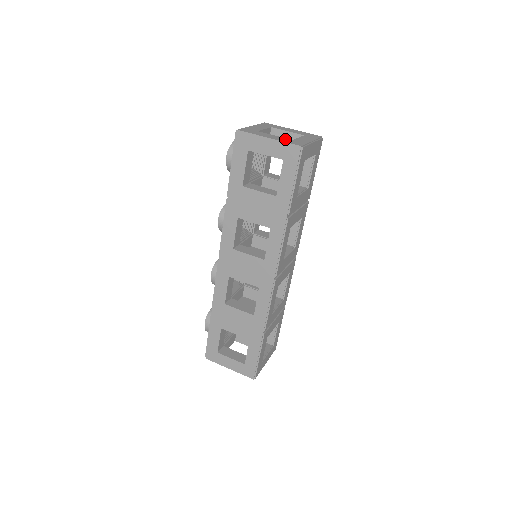
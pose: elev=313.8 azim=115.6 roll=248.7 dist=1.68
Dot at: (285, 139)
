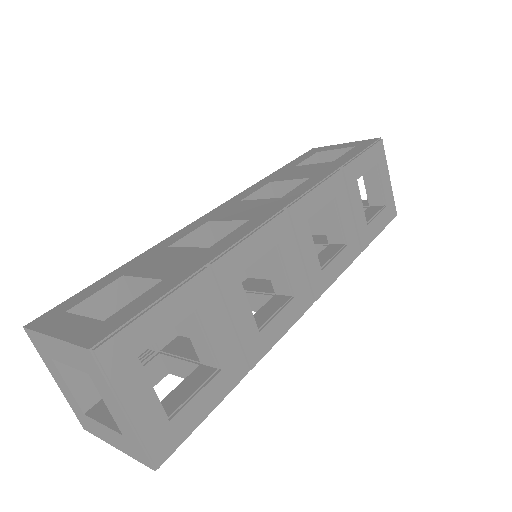
Dot at: occluded
